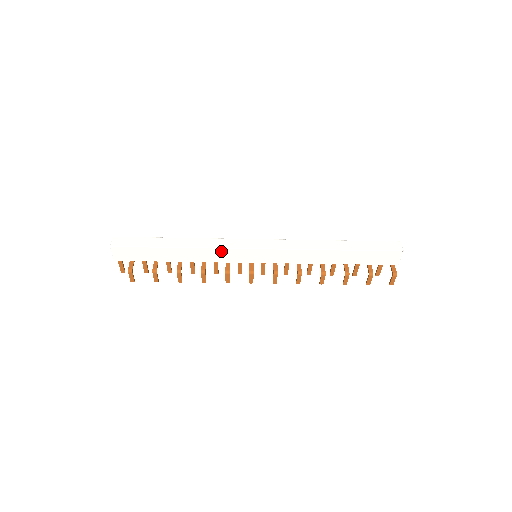
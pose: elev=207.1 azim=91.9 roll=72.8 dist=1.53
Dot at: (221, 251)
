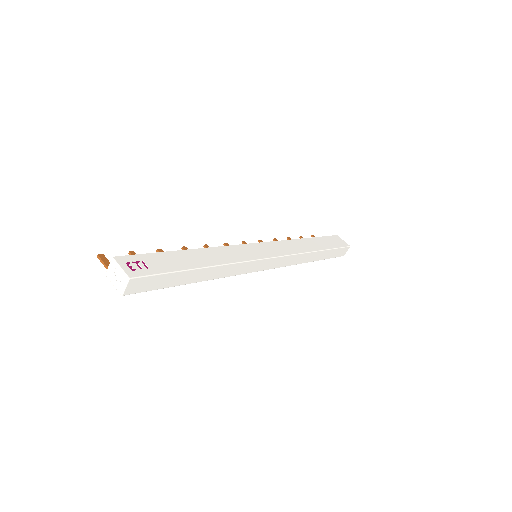
Dot at: occluded
